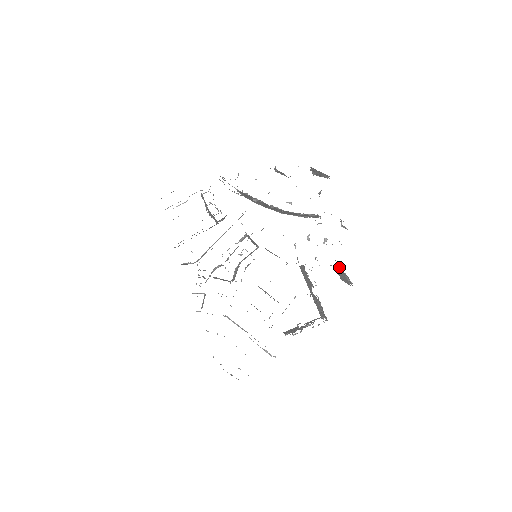
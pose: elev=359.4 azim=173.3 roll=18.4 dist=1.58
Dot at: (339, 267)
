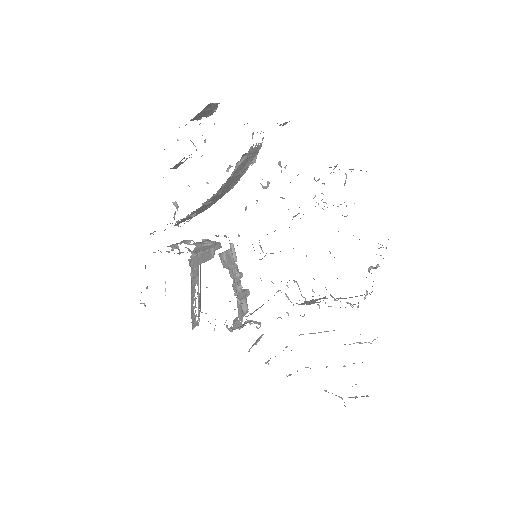
Dot at: occluded
